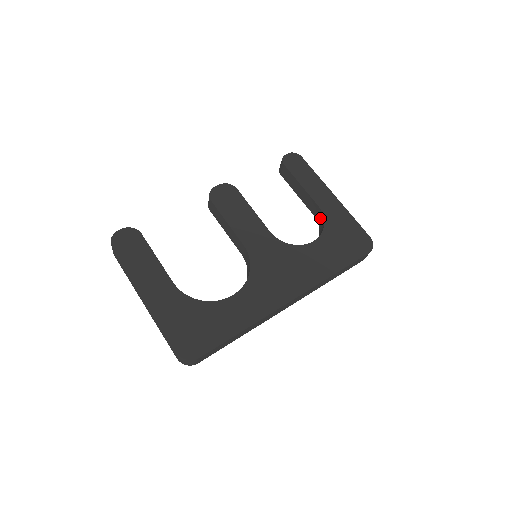
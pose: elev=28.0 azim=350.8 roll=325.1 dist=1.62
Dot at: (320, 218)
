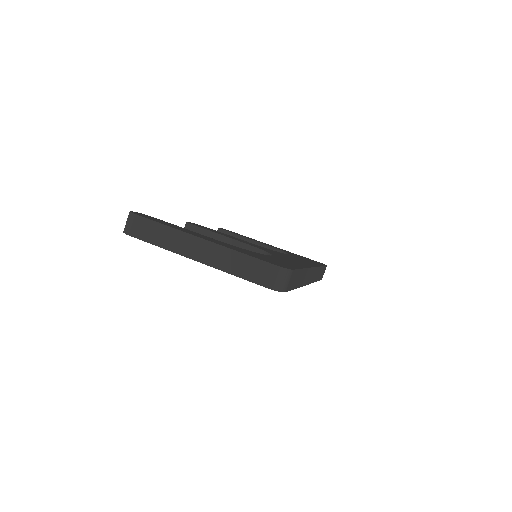
Dot at: occluded
